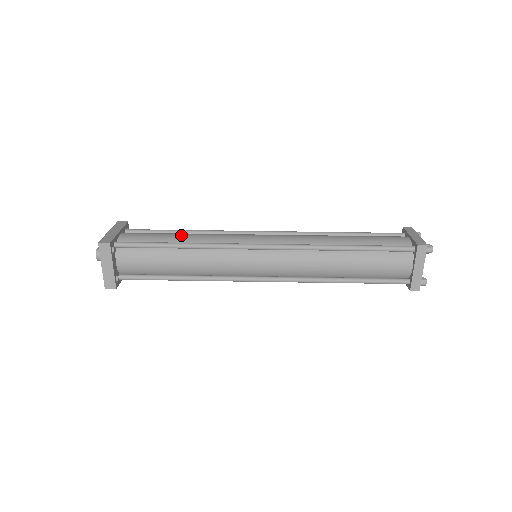
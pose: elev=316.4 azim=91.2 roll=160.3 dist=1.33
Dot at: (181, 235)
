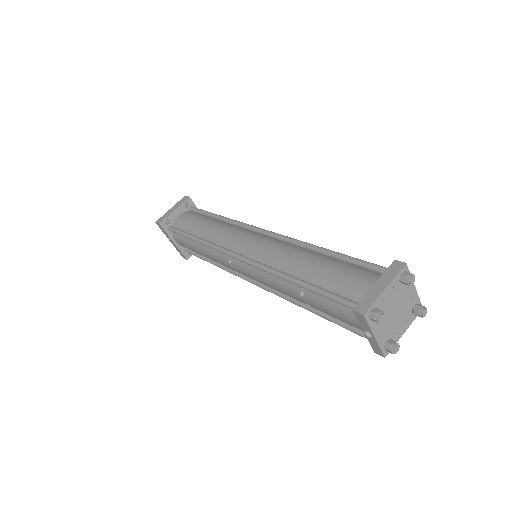
Dot at: occluded
